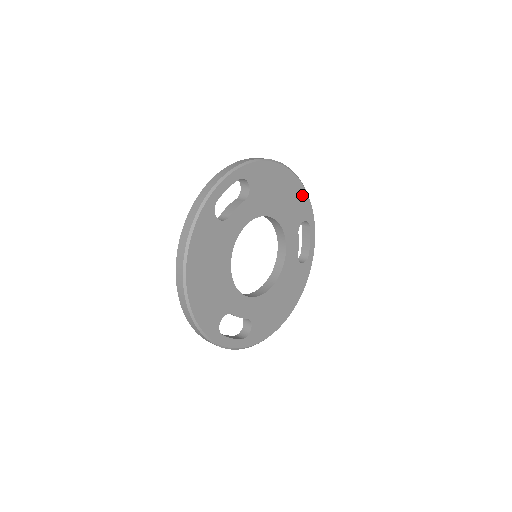
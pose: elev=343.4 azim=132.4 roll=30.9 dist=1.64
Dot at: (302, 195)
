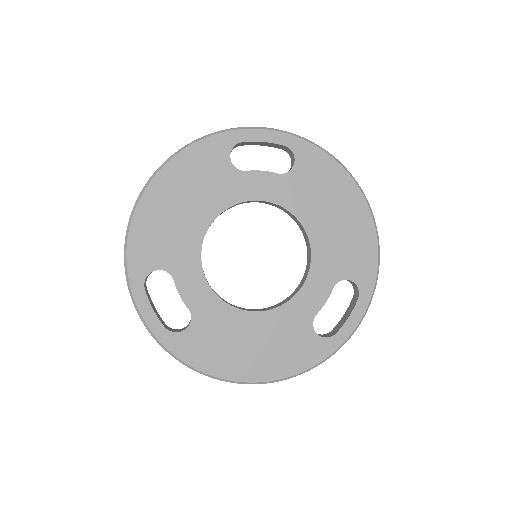
Dot at: (368, 247)
